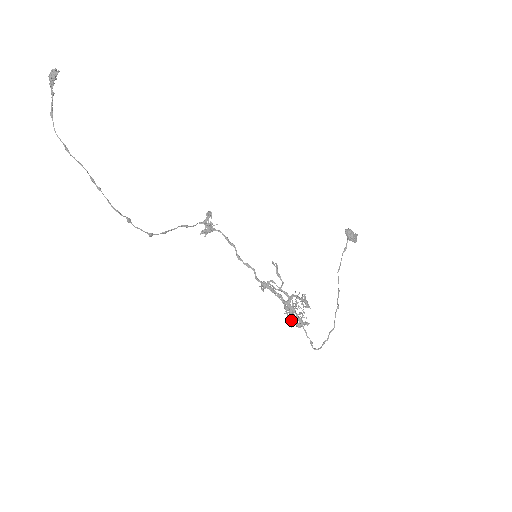
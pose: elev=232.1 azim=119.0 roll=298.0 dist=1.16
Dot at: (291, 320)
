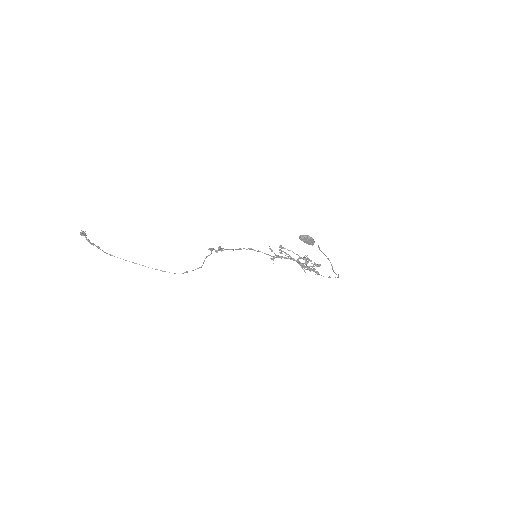
Dot at: occluded
